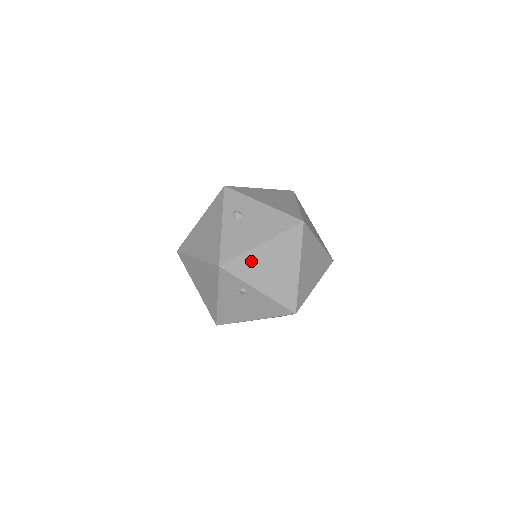
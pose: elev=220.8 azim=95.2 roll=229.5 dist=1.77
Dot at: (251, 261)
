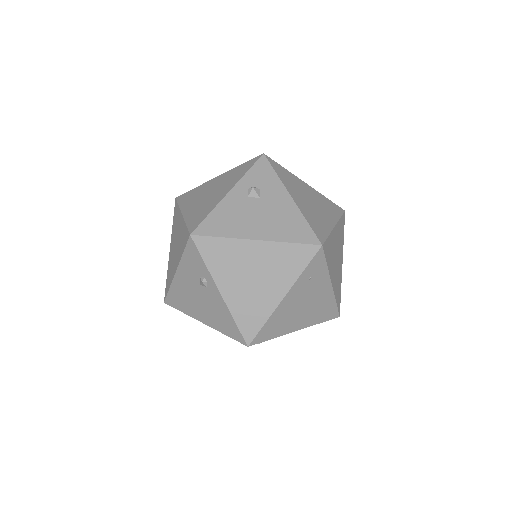
Dot at: (231, 252)
